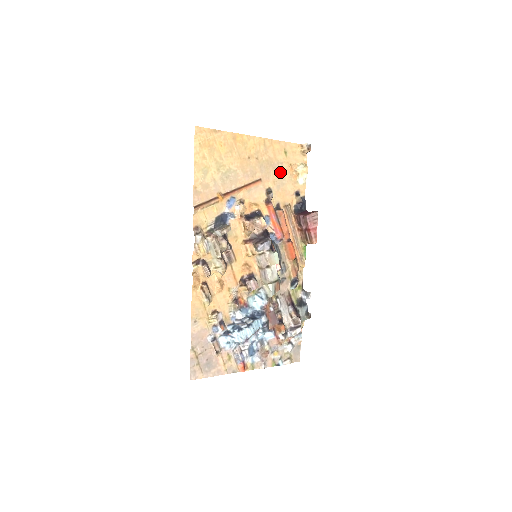
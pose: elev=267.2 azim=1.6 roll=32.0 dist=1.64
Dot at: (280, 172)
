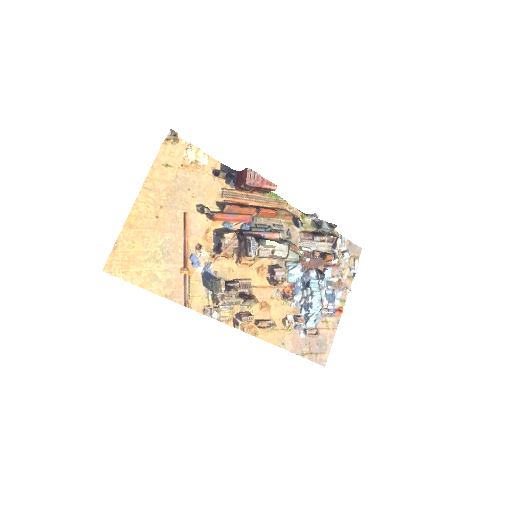
Dot at: (185, 184)
